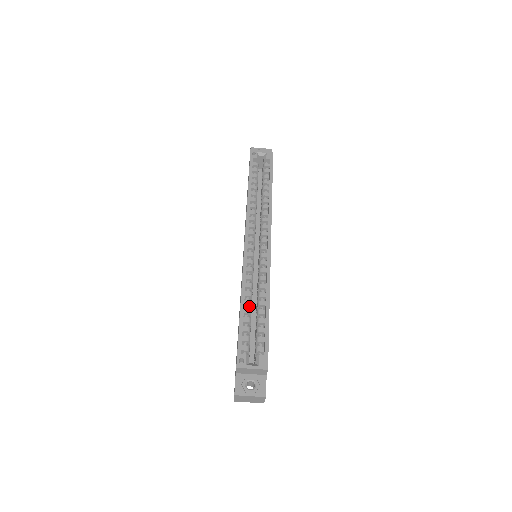
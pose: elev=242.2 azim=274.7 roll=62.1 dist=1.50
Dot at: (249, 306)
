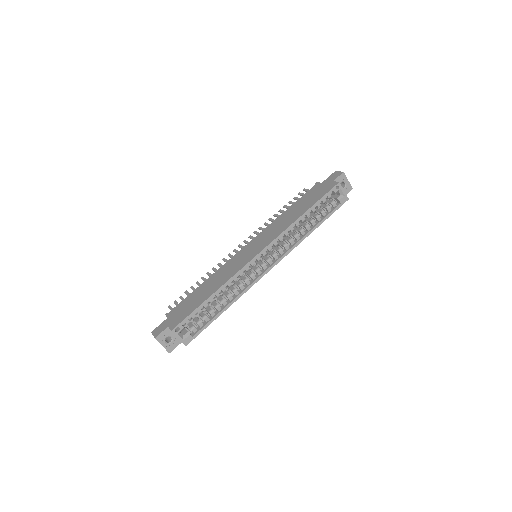
Dot at: (216, 296)
